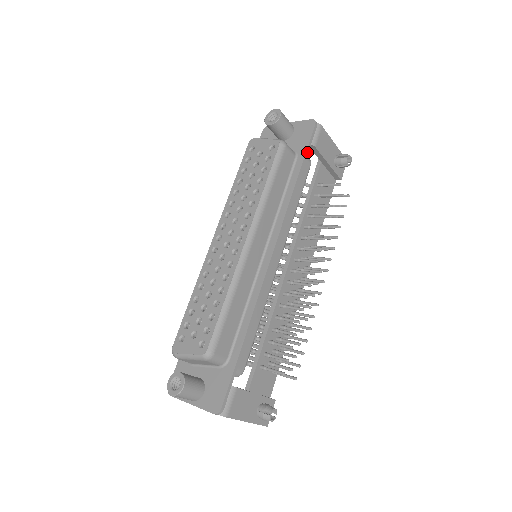
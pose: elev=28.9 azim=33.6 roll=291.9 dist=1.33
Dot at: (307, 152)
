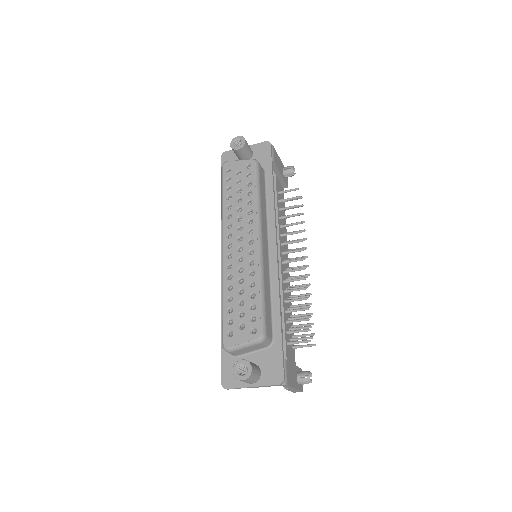
Dot at: (272, 166)
